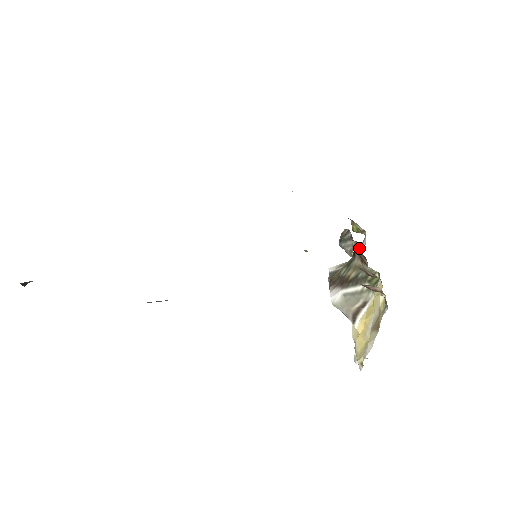
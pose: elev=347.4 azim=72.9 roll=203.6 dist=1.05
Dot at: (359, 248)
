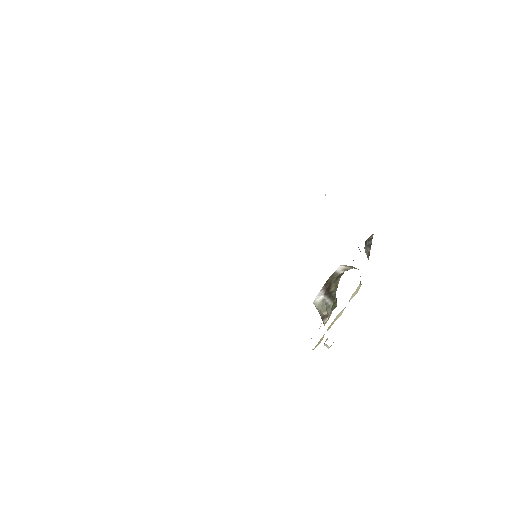
Dot at: occluded
